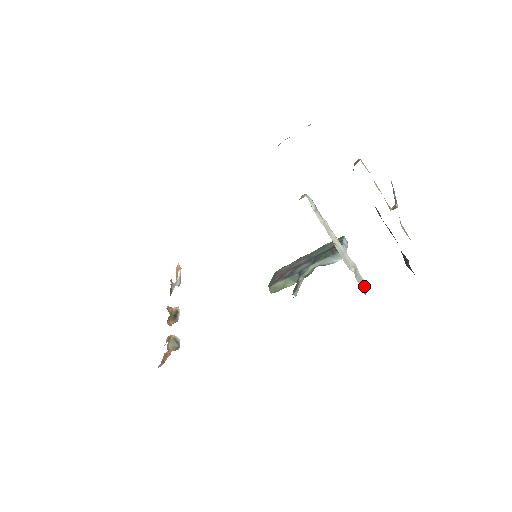
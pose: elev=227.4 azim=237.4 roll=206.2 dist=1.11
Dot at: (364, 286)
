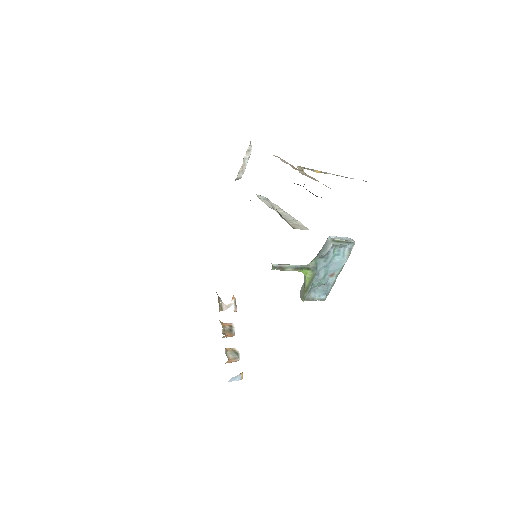
Dot at: (302, 229)
